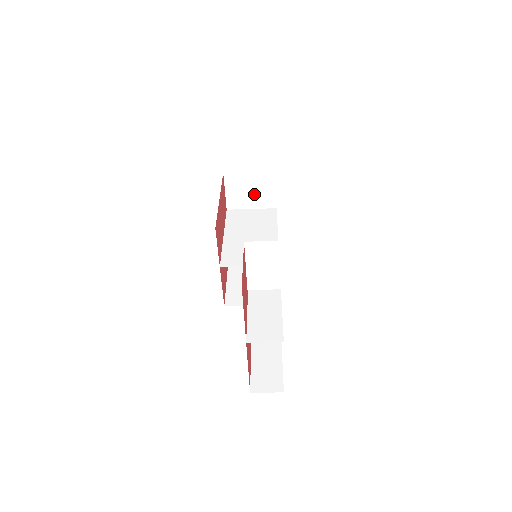
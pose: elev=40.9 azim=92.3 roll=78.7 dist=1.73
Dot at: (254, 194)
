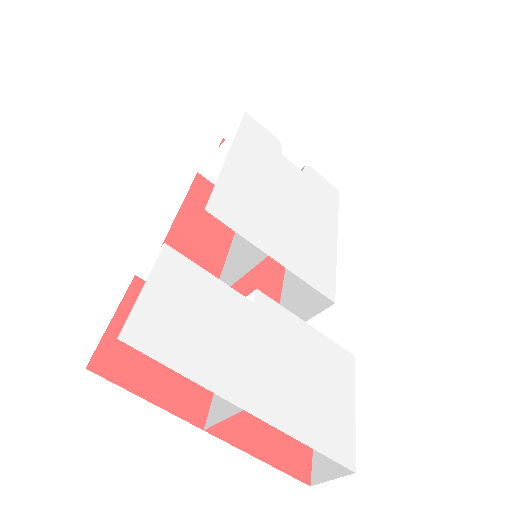
Dot at: occluded
